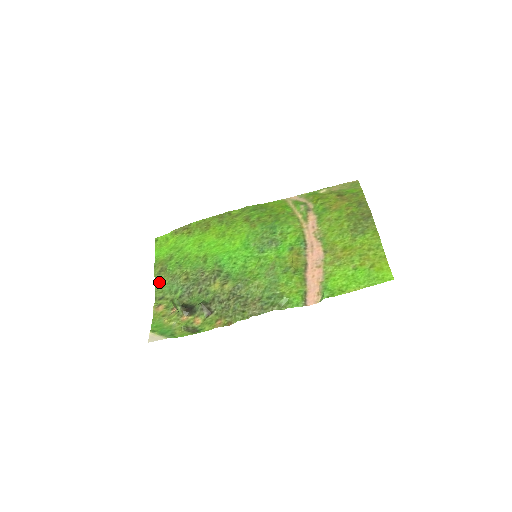
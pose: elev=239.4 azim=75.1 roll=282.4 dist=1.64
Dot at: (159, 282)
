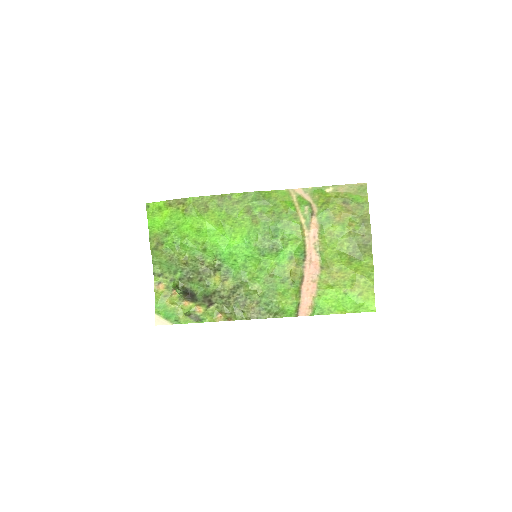
Dot at: (156, 257)
